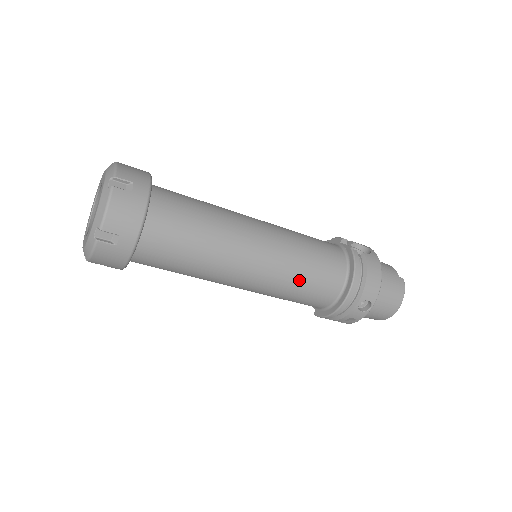
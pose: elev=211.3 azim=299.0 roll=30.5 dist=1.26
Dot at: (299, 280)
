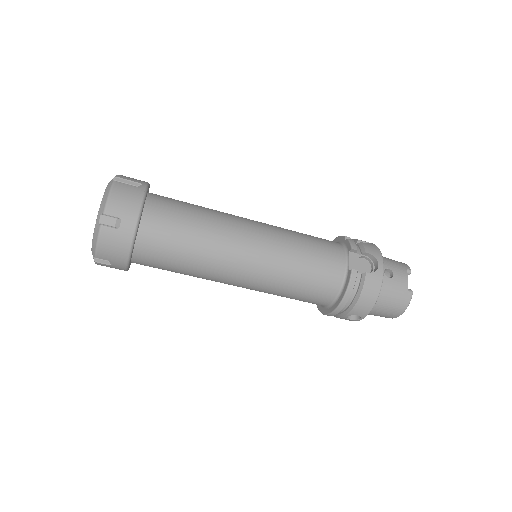
Dot at: (287, 292)
